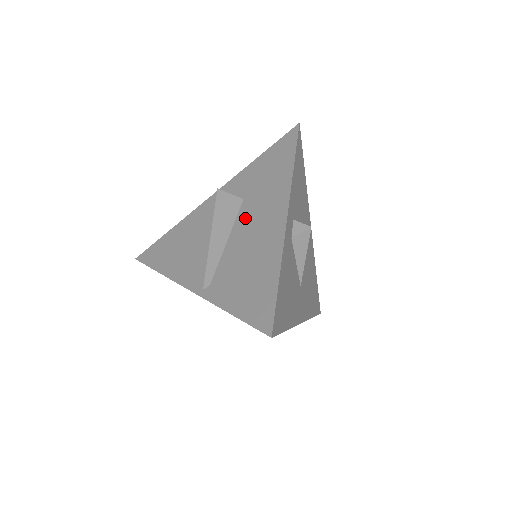
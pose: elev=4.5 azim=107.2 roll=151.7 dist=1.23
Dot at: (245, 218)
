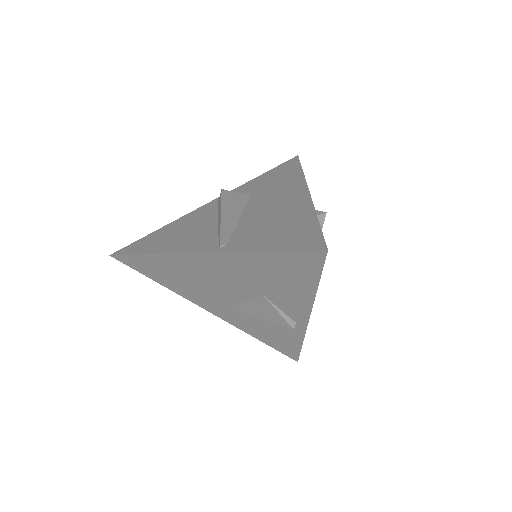
Dot at: (258, 203)
